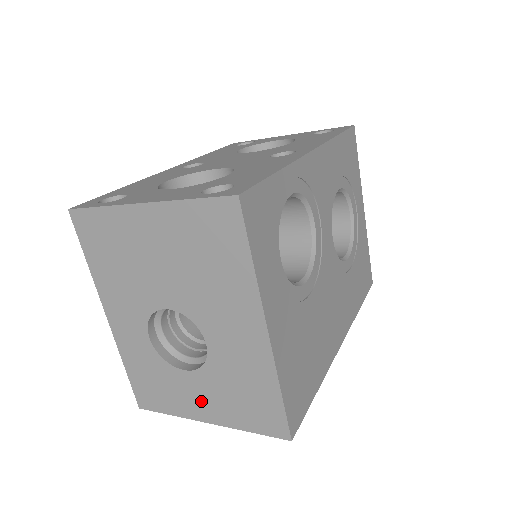
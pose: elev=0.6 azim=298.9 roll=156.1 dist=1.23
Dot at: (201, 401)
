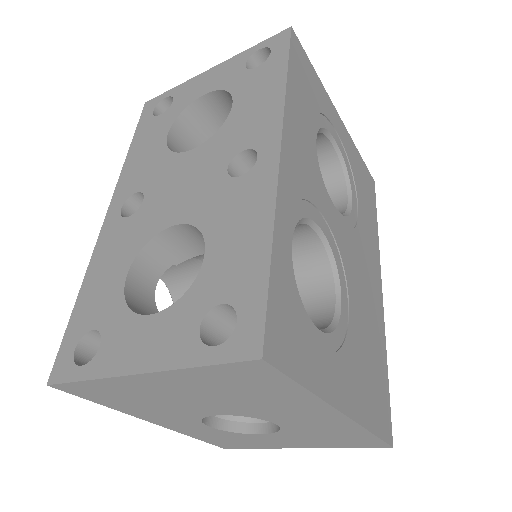
Dot at: (287, 442)
